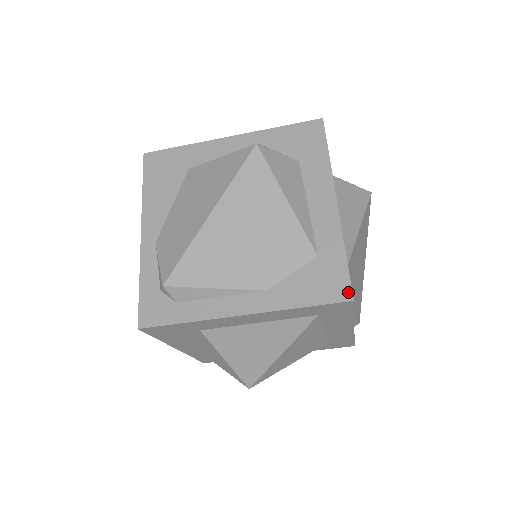
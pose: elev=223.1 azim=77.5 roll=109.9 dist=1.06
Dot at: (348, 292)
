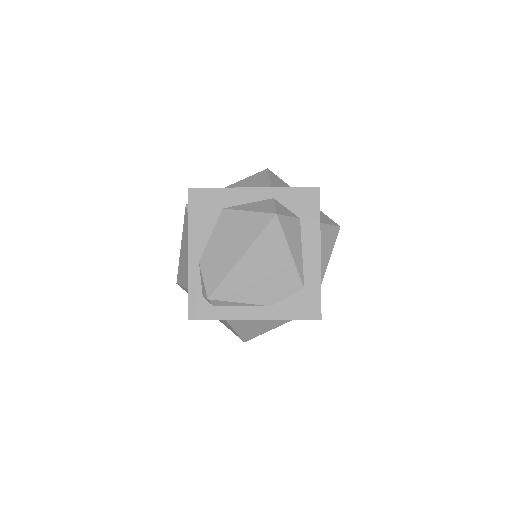
Dot at: (319, 314)
